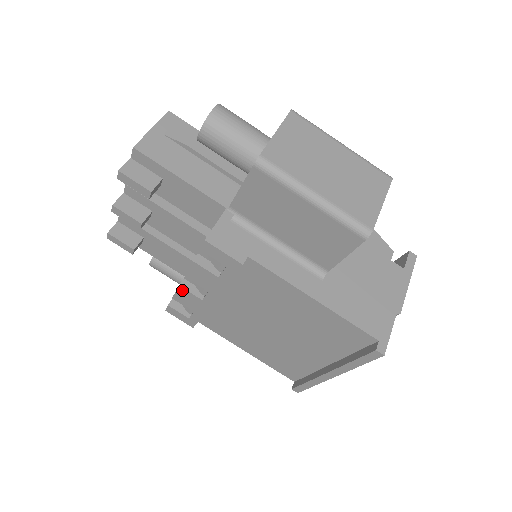
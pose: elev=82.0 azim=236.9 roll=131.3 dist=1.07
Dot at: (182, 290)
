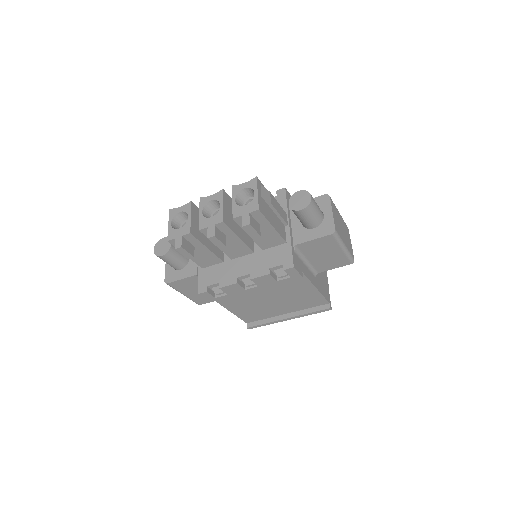
Dot at: (236, 285)
